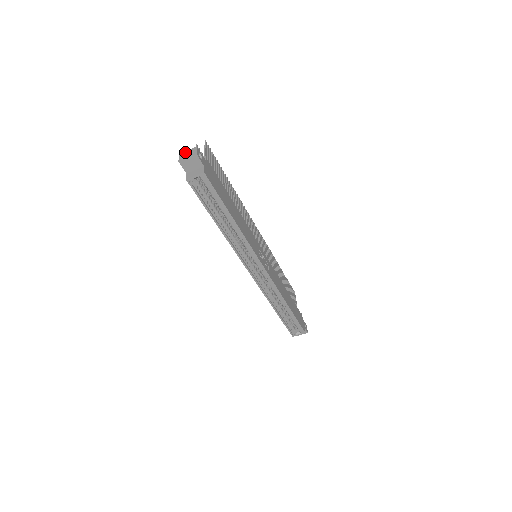
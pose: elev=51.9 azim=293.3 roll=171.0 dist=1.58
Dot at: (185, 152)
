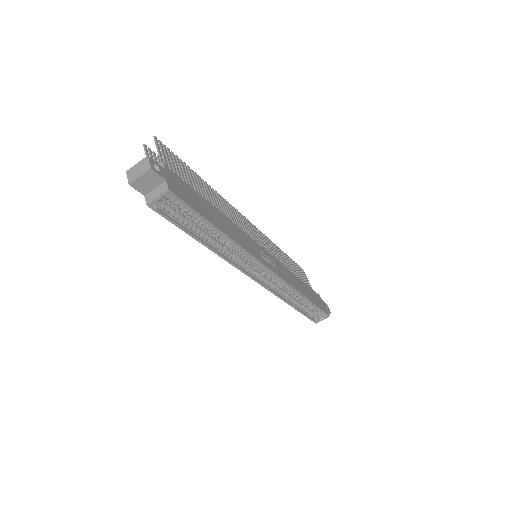
Dot at: (134, 167)
